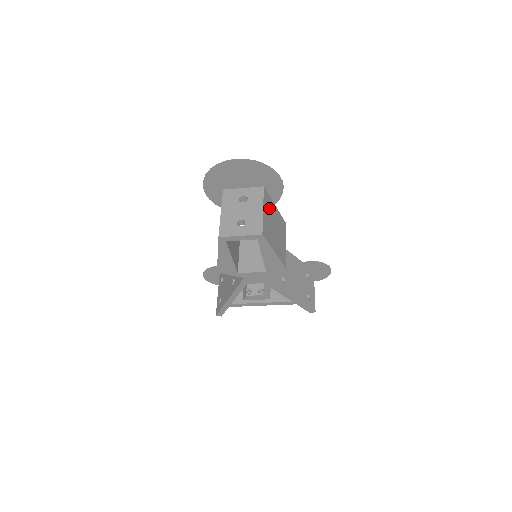
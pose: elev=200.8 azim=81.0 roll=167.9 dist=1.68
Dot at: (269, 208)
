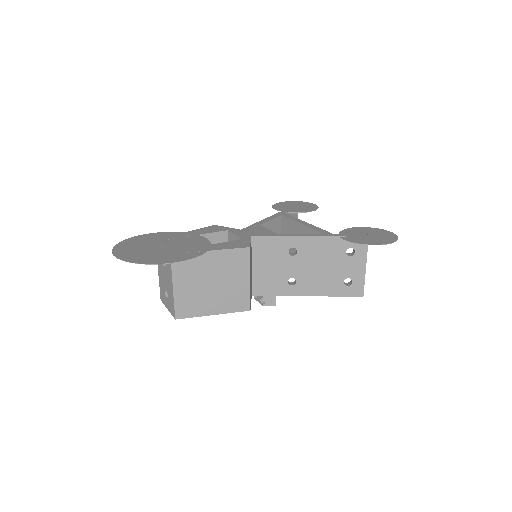
Dot at: (191, 270)
